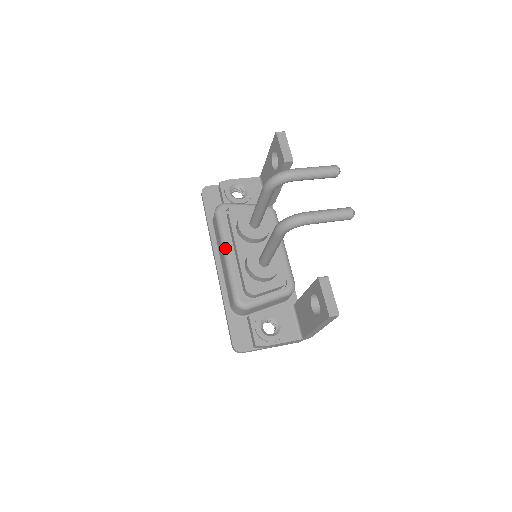
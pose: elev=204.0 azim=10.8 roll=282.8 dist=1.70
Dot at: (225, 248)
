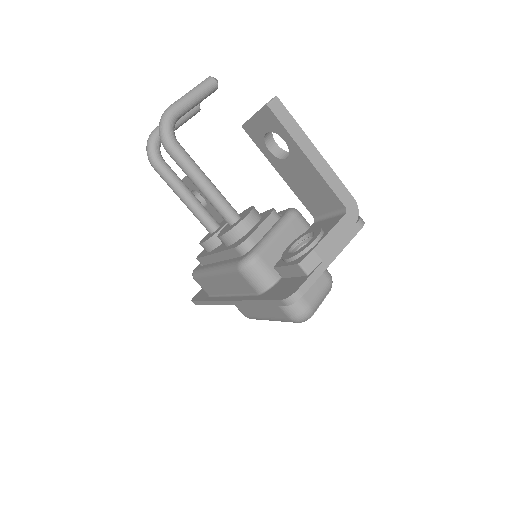
Dot at: (209, 270)
